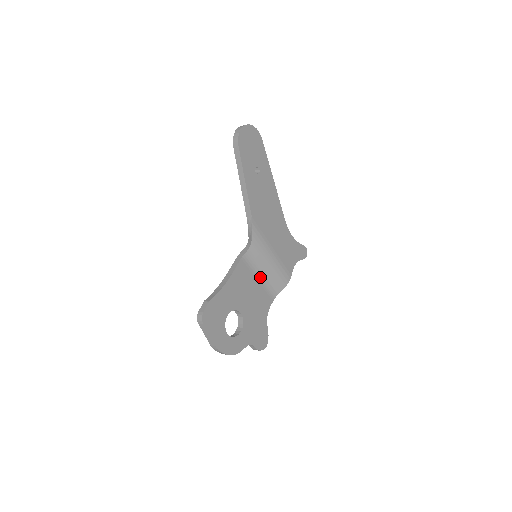
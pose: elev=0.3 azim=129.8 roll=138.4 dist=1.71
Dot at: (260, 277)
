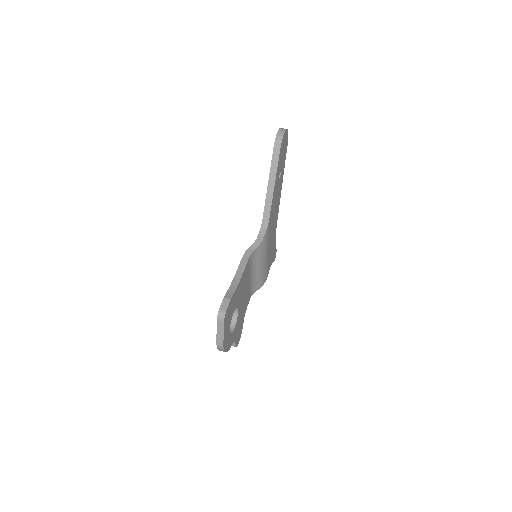
Dot at: (251, 276)
